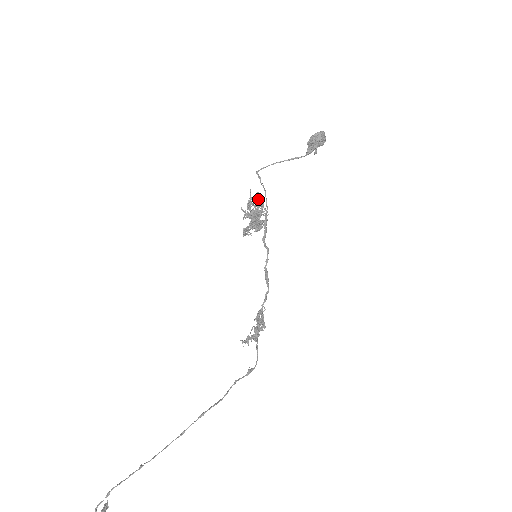
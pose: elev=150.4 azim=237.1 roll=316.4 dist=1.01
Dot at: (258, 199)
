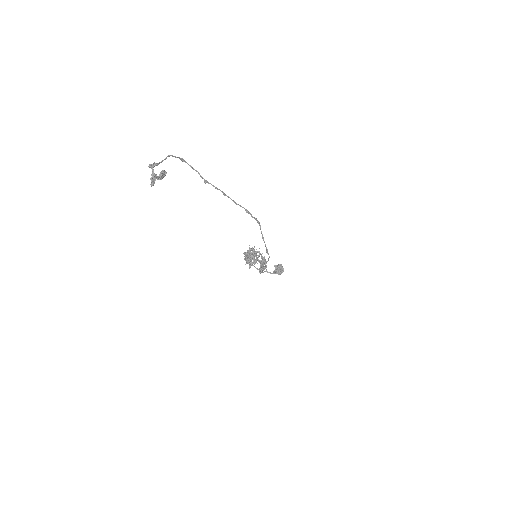
Dot at: occluded
